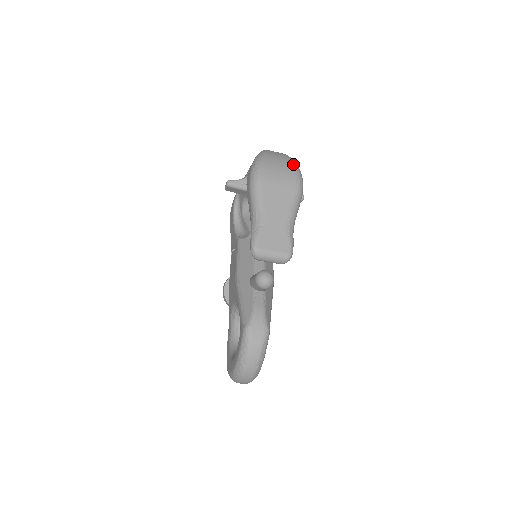
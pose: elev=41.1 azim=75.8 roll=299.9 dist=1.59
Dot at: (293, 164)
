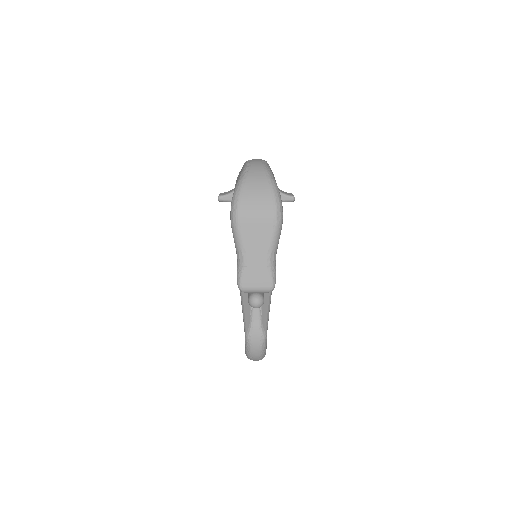
Dot at: (271, 193)
